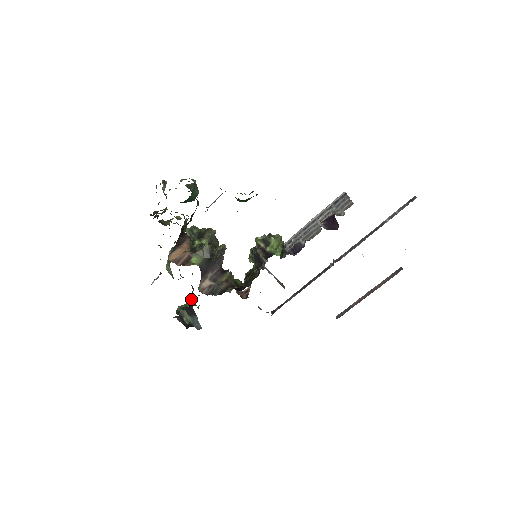
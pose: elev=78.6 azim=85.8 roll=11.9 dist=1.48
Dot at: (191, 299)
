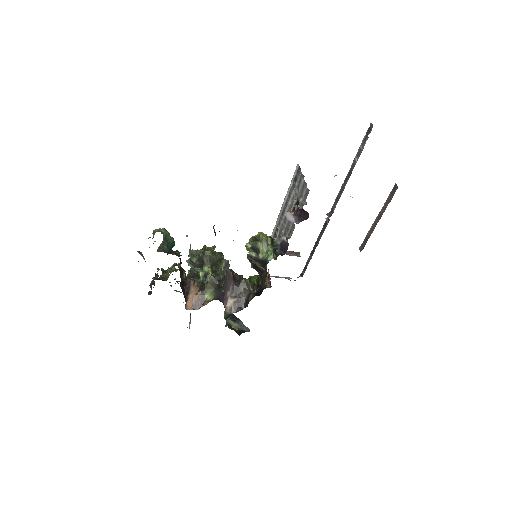
Dot at: occluded
